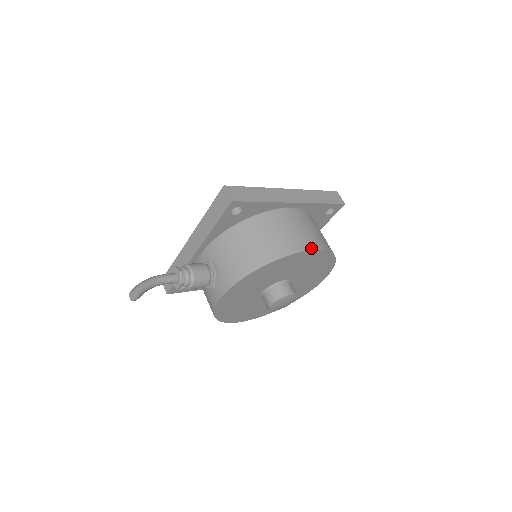
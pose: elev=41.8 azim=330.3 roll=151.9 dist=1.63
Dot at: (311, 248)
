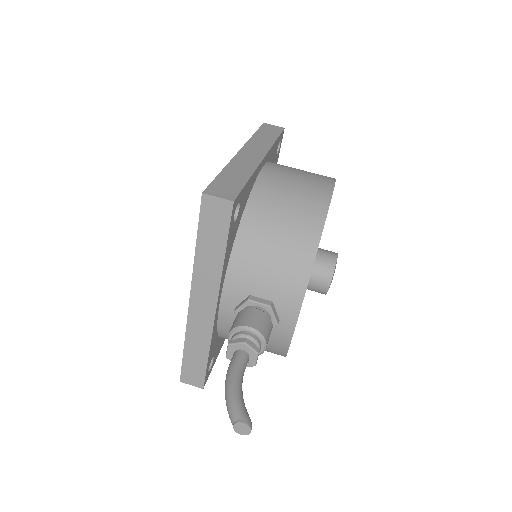
Dot at: (331, 187)
